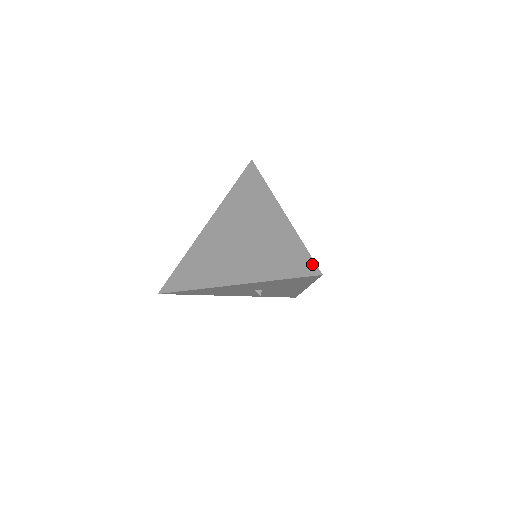
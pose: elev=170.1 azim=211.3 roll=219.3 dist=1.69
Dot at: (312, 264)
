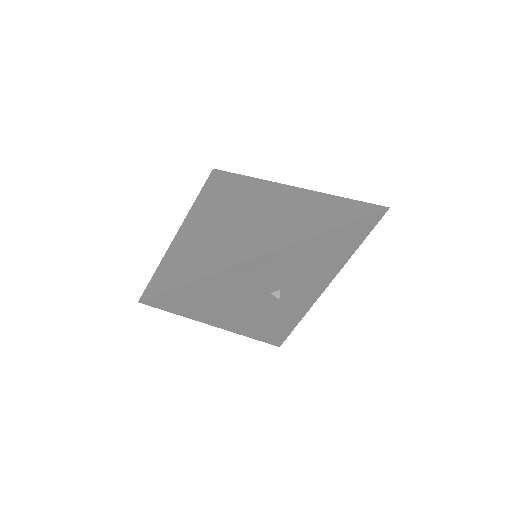
Dot at: (368, 205)
